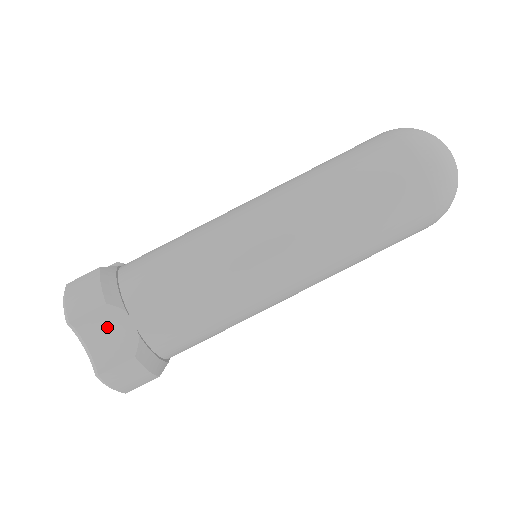
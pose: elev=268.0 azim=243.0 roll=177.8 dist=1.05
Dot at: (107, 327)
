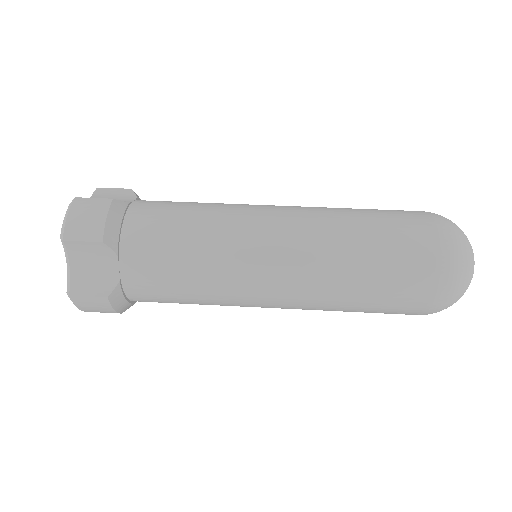
Dot at: (114, 198)
